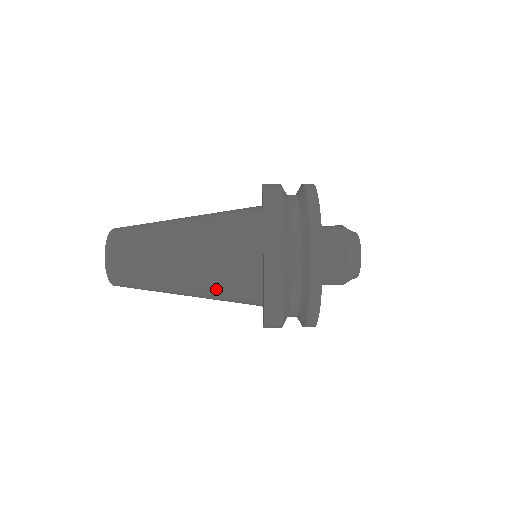
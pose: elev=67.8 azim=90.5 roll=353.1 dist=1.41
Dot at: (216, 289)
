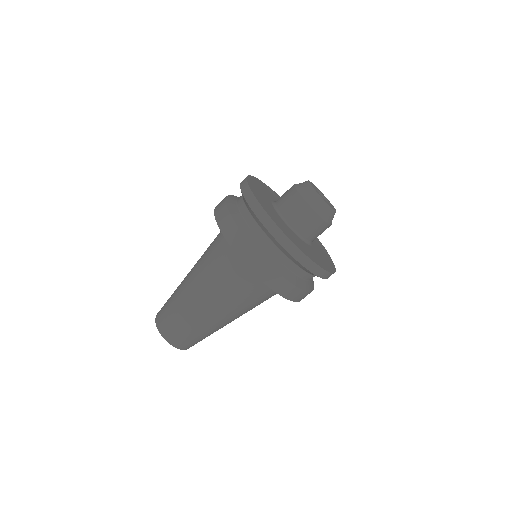
Dot at: occluded
